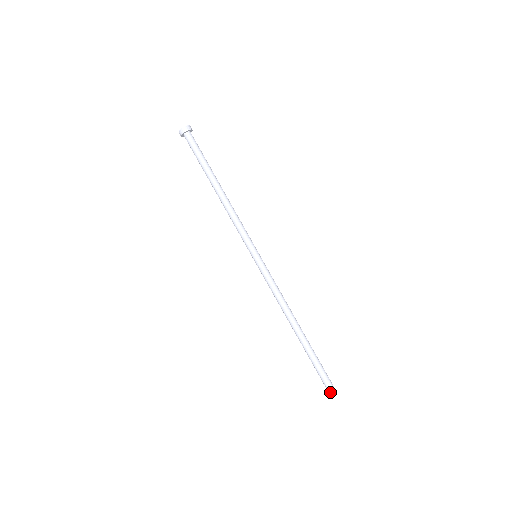
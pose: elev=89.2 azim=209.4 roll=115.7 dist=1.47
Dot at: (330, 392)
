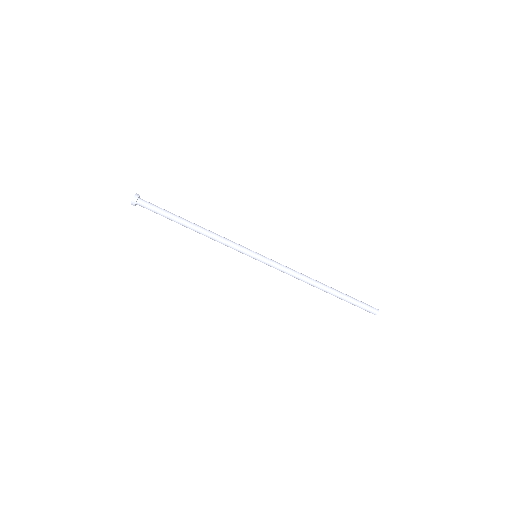
Dot at: (376, 314)
